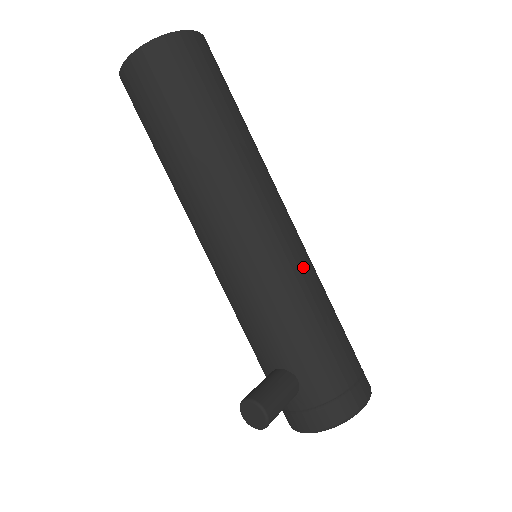
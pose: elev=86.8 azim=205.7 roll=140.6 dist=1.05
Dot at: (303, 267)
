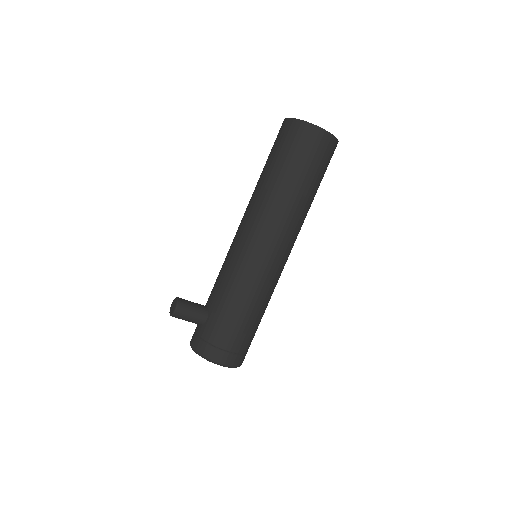
Dot at: (260, 279)
